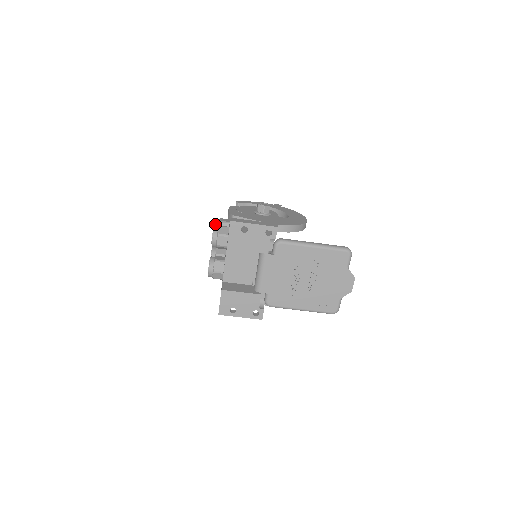
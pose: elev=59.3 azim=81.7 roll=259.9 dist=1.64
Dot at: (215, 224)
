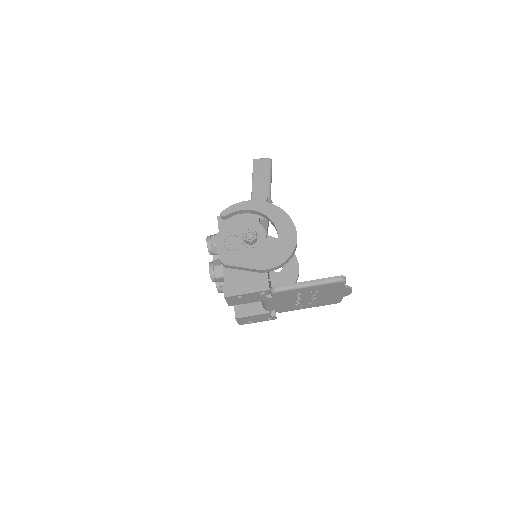
Dot at: (208, 249)
